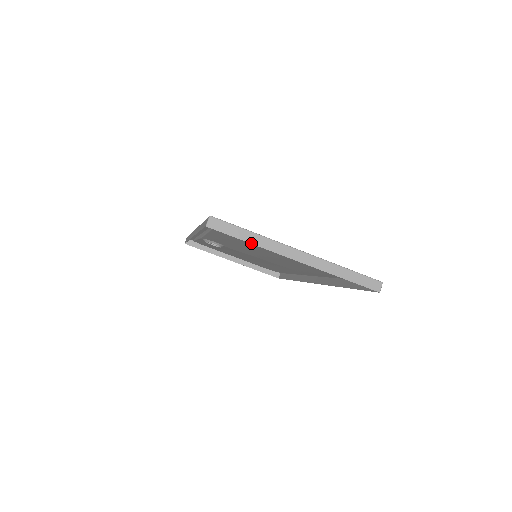
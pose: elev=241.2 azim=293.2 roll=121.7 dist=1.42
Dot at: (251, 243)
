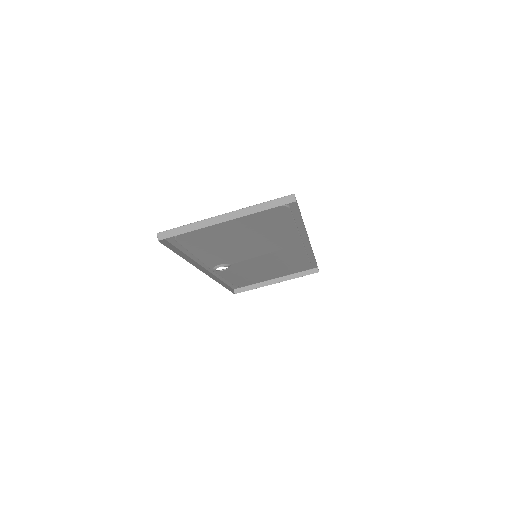
Dot at: (190, 231)
